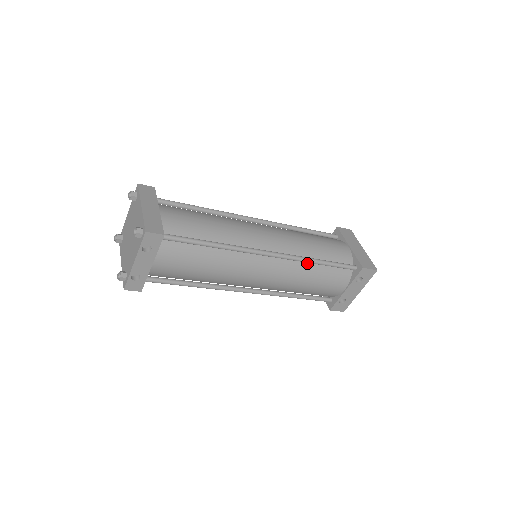
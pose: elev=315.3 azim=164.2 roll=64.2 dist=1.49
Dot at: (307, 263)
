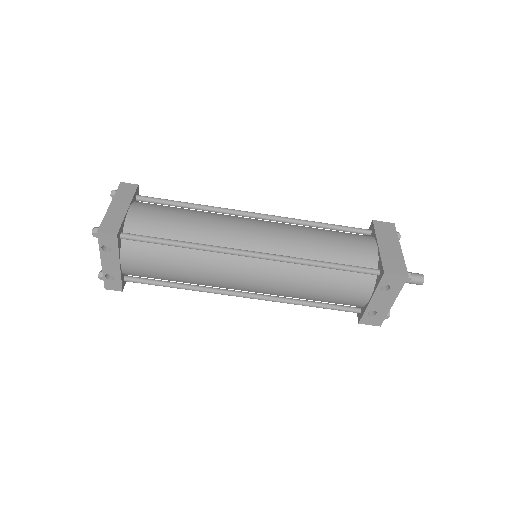
Dot at: (307, 265)
